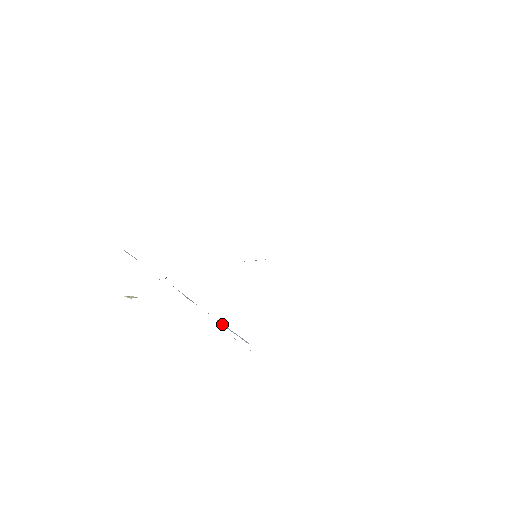
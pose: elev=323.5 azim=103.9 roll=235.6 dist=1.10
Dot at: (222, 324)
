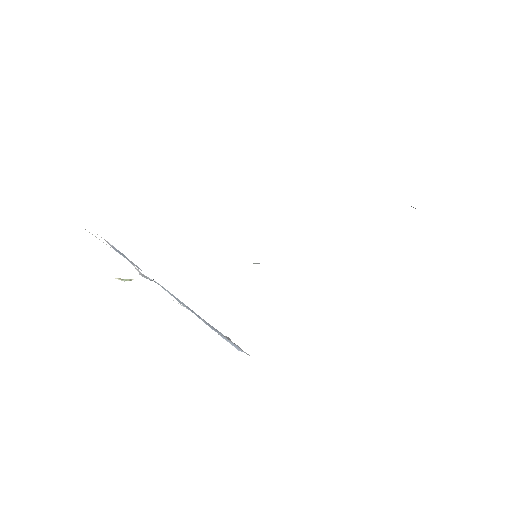
Dot at: (213, 329)
